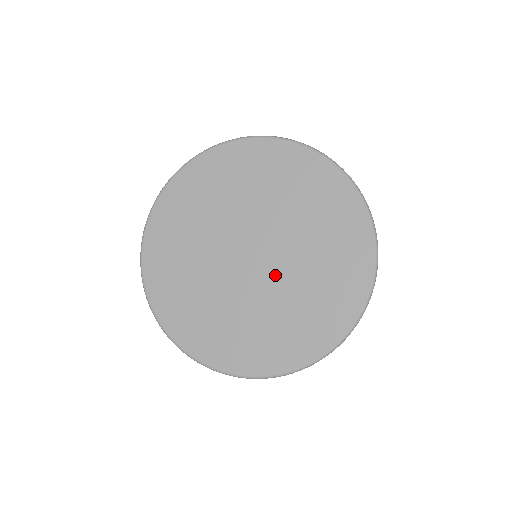
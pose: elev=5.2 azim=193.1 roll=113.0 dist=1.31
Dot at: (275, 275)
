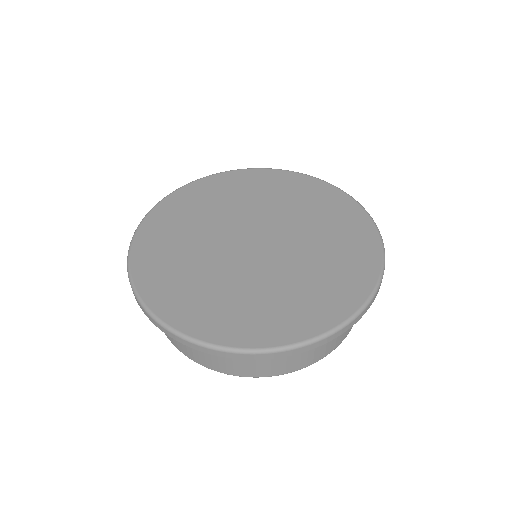
Dot at: (249, 265)
